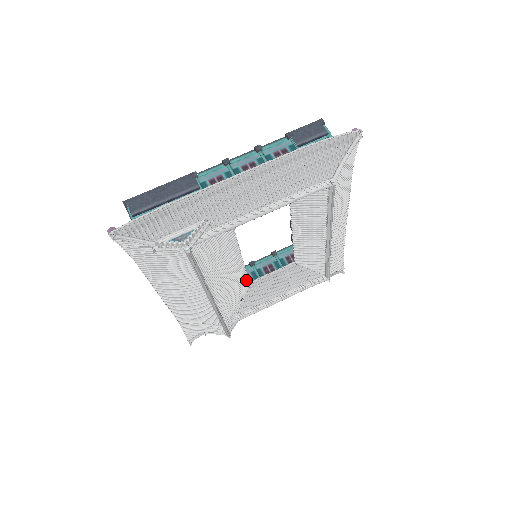
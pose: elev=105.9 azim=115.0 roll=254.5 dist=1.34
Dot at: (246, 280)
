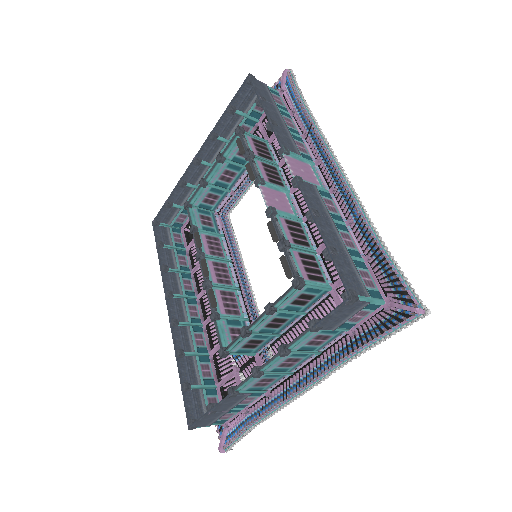
Dot at: (231, 229)
